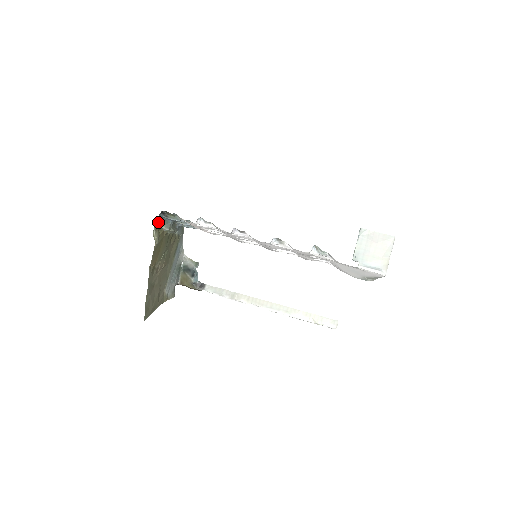
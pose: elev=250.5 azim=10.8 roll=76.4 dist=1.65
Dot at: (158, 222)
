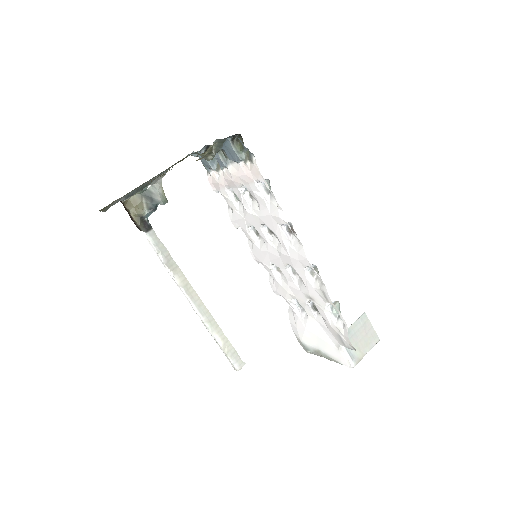
Dot at: occluded
